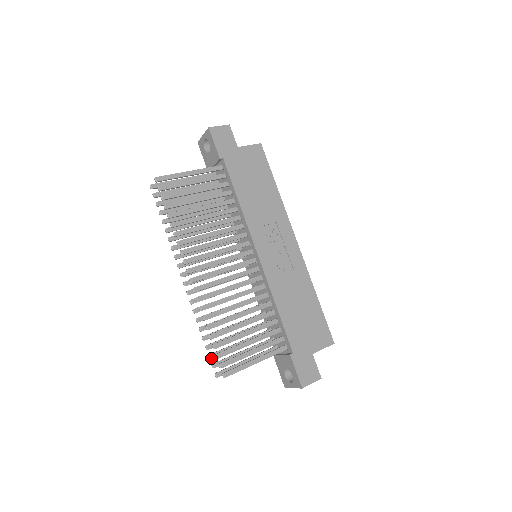
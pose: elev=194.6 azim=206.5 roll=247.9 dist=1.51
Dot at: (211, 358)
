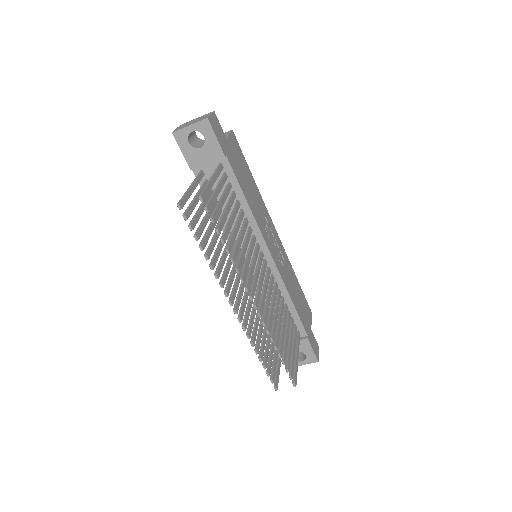
Dot at: occluded
